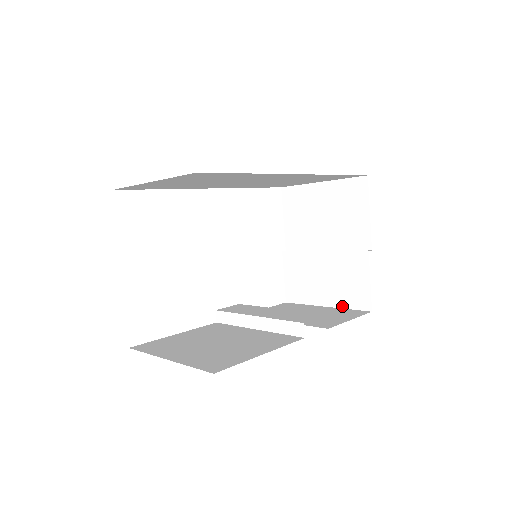
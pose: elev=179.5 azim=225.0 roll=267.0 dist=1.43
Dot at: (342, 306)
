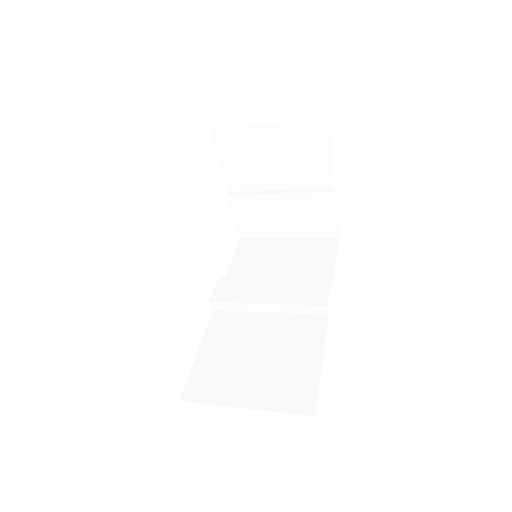
Dot at: (307, 236)
